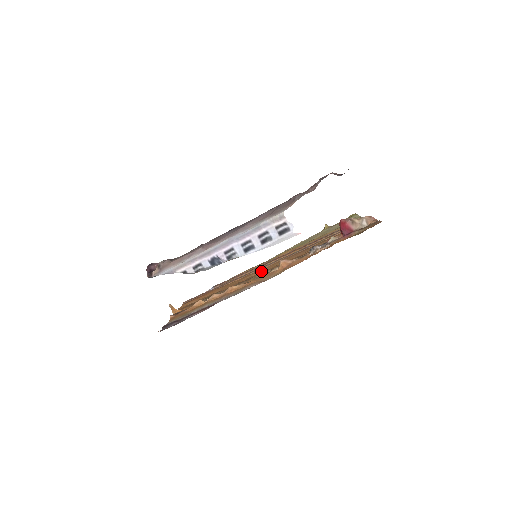
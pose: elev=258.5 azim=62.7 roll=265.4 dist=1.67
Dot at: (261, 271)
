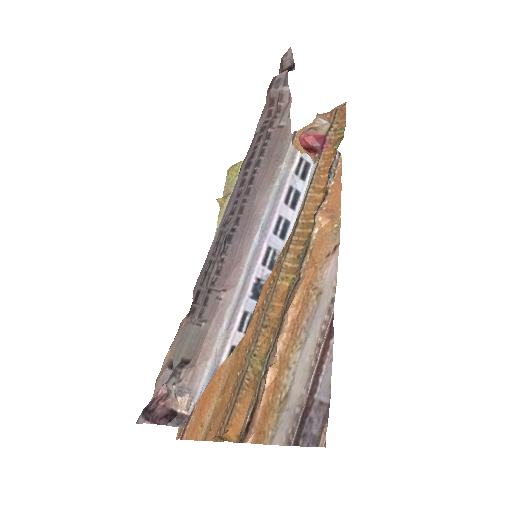
Dot at: occluded
